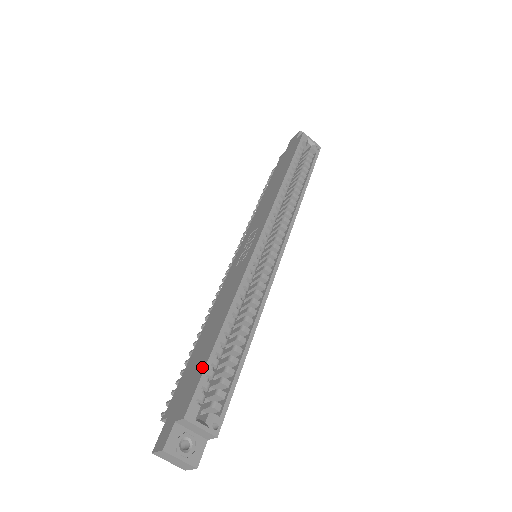
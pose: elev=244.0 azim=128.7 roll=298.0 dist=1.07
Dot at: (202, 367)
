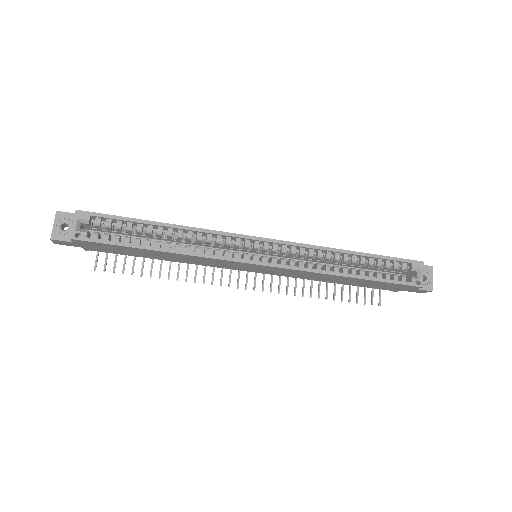
Dot at: (122, 217)
